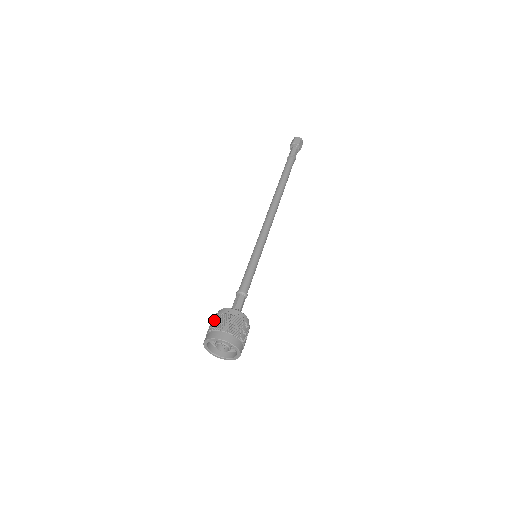
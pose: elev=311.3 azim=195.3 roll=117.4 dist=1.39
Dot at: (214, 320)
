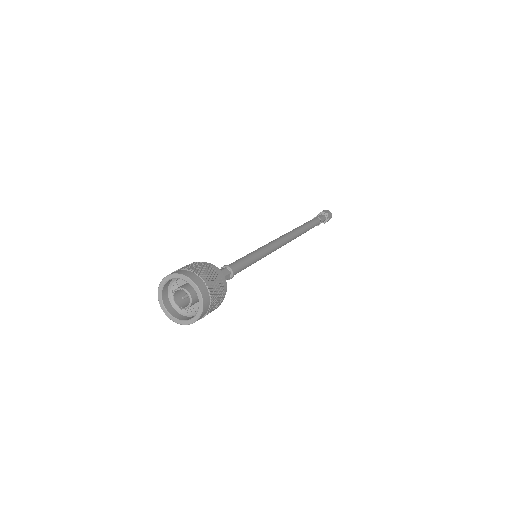
Dot at: (184, 266)
